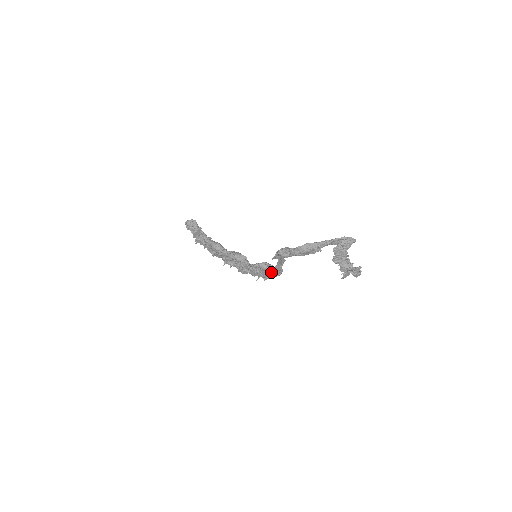
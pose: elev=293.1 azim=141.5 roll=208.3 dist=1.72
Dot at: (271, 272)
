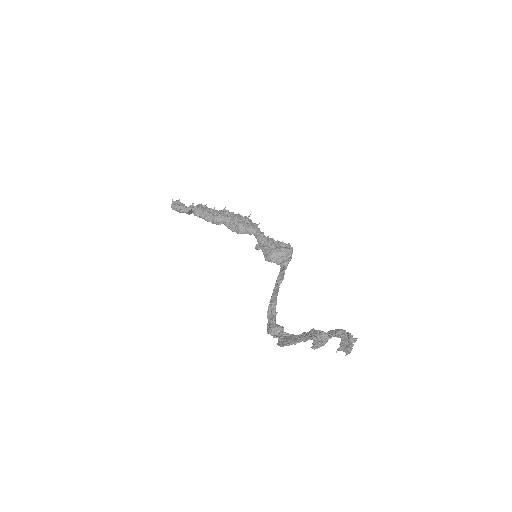
Dot at: occluded
